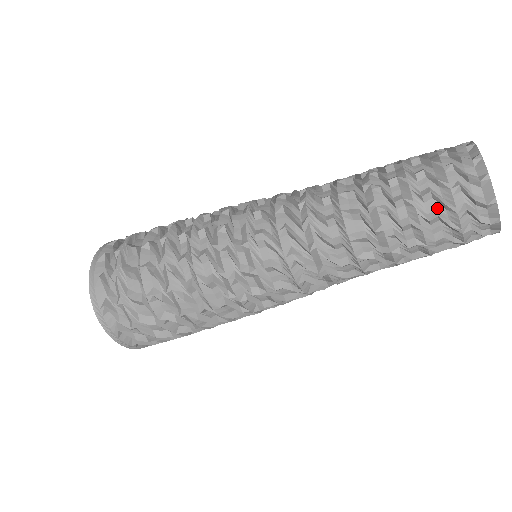
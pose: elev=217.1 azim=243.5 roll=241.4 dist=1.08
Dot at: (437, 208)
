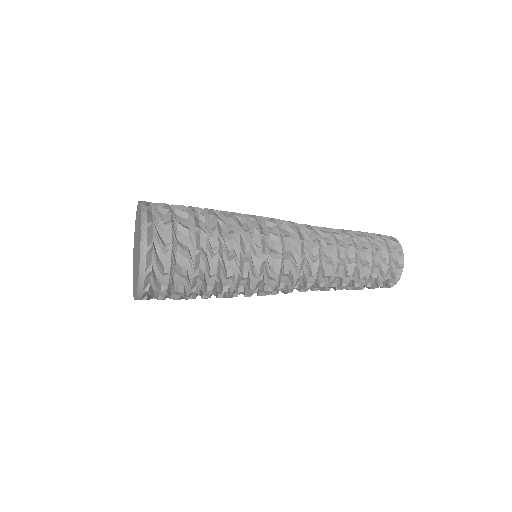
Dot at: occluded
